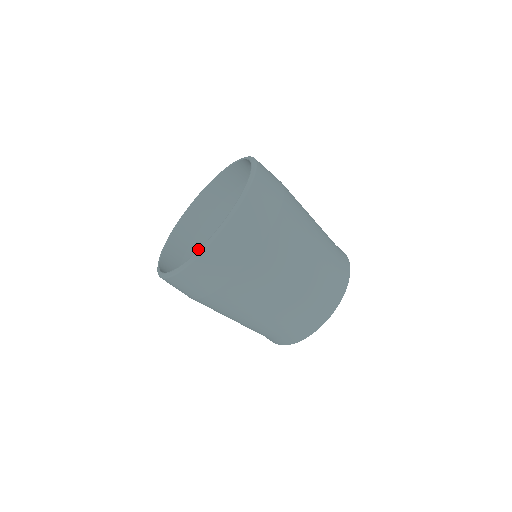
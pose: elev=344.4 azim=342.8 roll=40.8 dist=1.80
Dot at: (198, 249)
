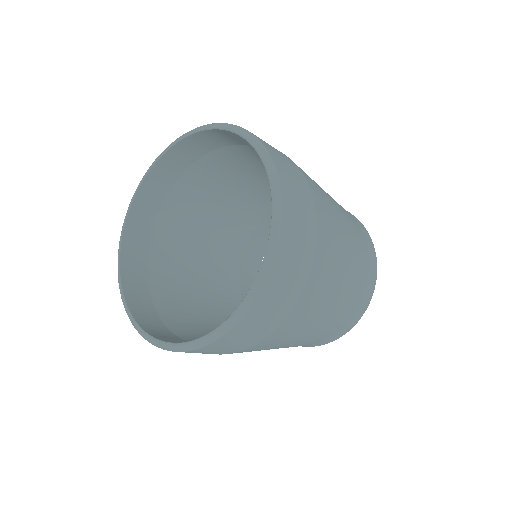
Dot at: (159, 262)
